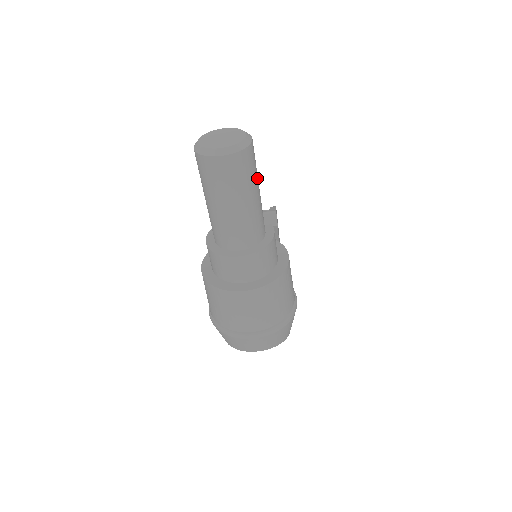
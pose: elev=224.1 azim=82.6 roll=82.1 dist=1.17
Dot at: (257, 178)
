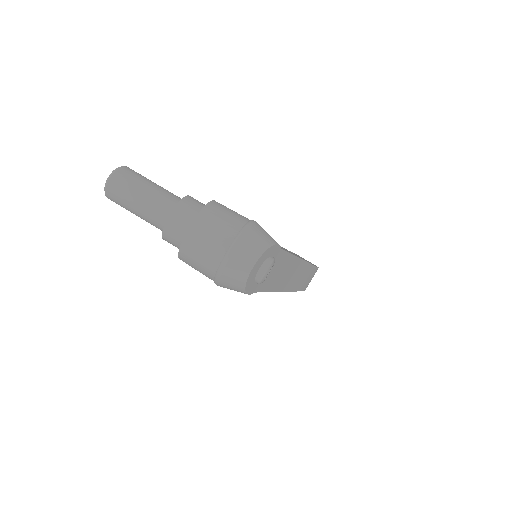
Dot at: (147, 179)
